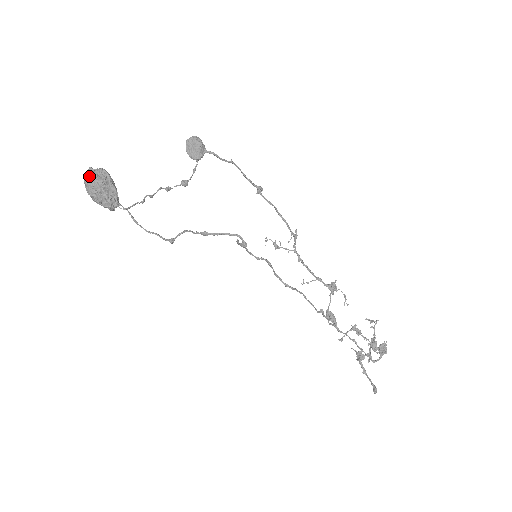
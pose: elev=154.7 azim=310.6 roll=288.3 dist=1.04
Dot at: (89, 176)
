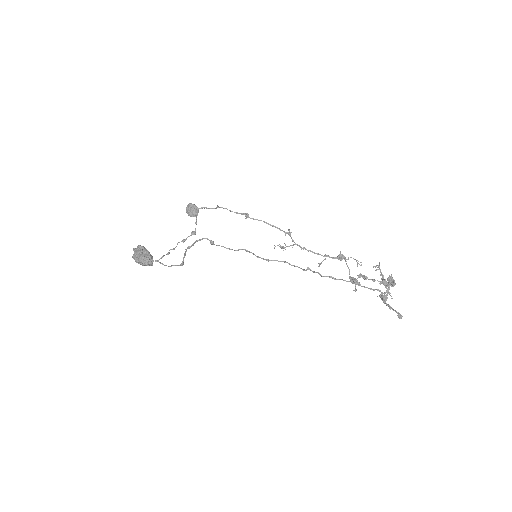
Dot at: (134, 253)
